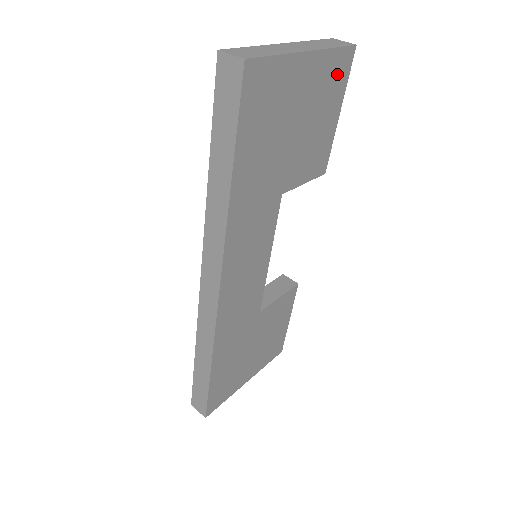
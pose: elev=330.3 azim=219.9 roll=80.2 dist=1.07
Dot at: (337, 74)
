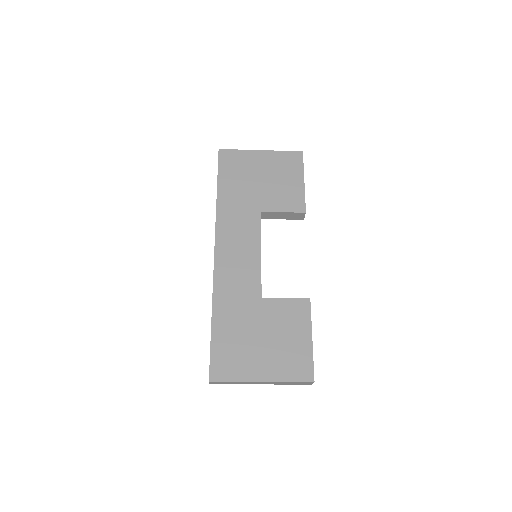
Dot at: (291, 162)
